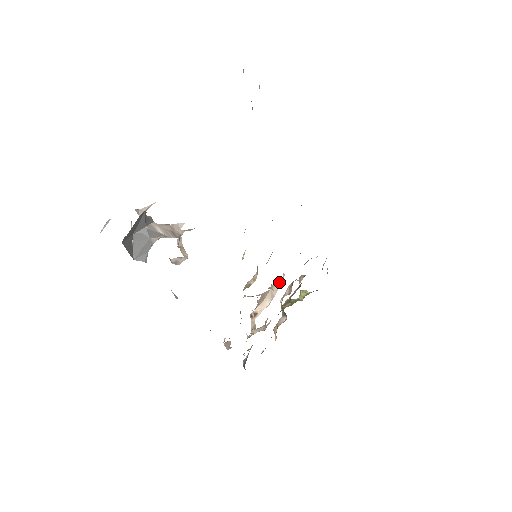
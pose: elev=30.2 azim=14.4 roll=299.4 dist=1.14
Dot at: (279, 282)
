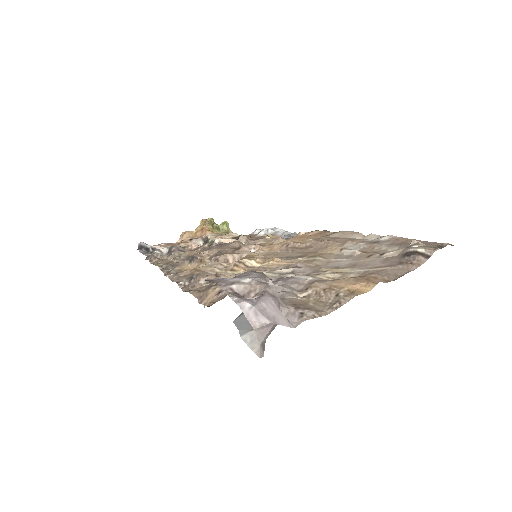
Dot at: occluded
